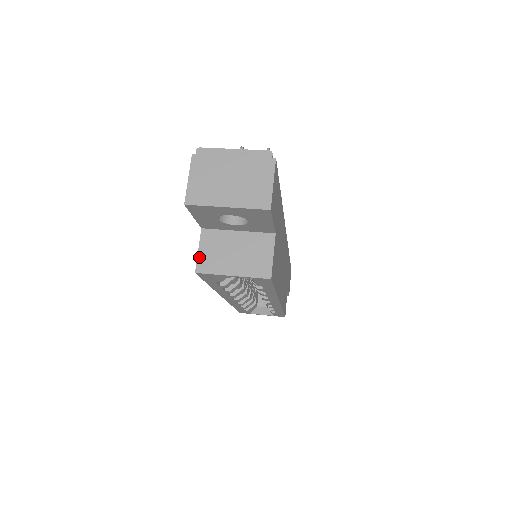
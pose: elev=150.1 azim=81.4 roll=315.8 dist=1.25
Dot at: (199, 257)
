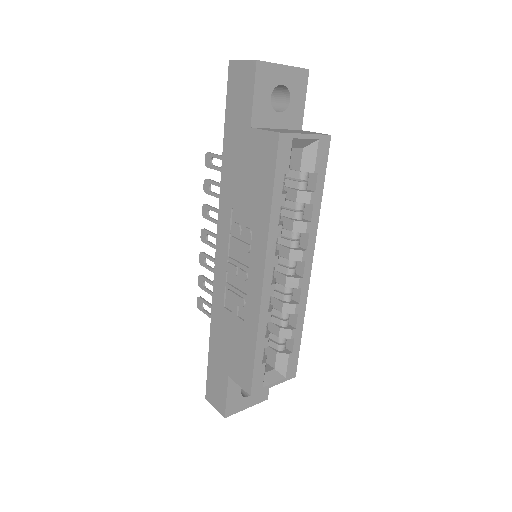
Dot at: (270, 130)
